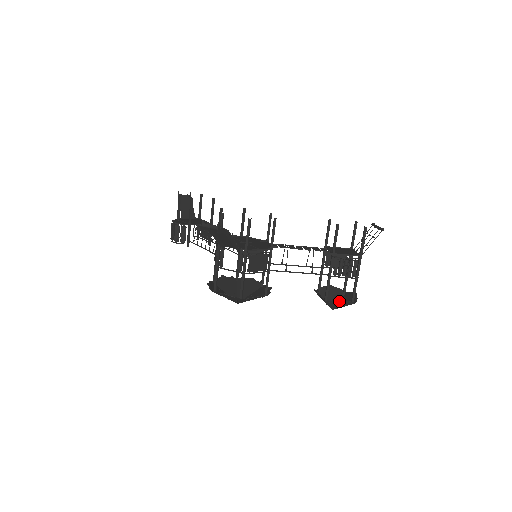
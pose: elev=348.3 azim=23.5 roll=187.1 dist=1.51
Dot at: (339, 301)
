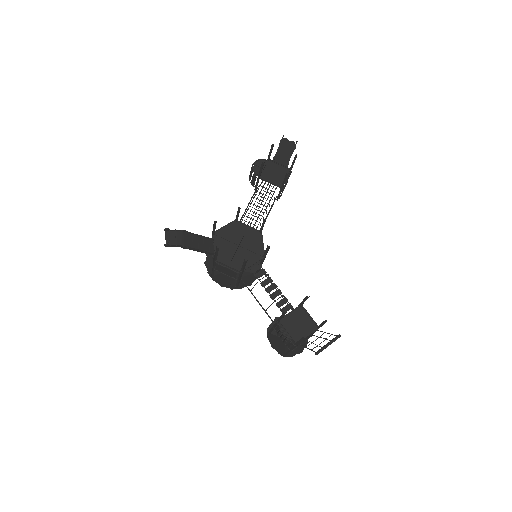
Dot at: (273, 344)
